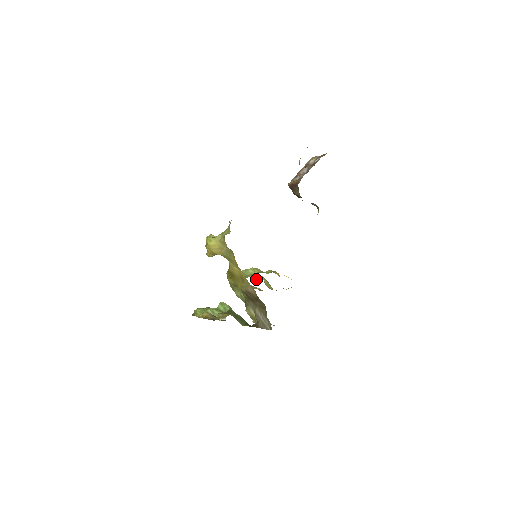
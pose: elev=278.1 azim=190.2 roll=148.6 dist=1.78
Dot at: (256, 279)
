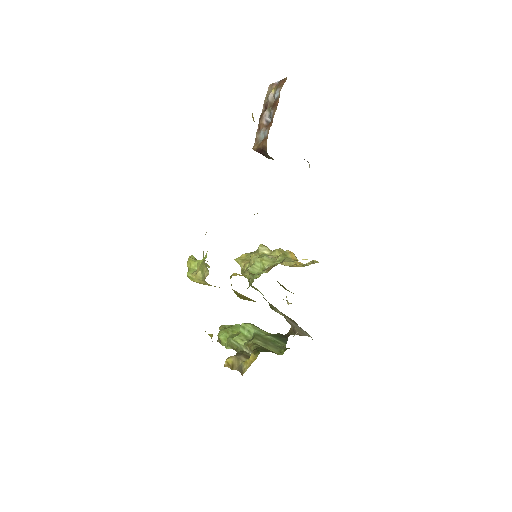
Dot at: (269, 254)
